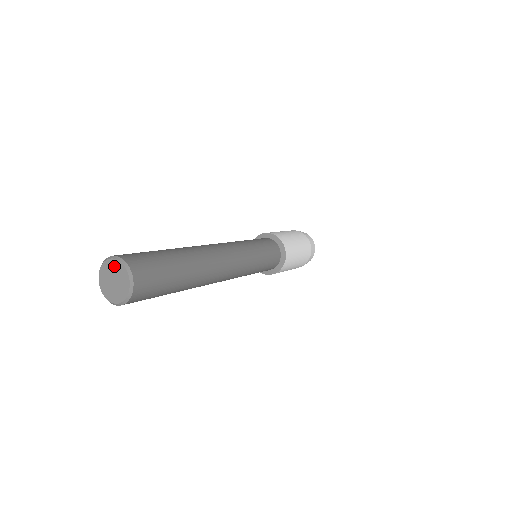
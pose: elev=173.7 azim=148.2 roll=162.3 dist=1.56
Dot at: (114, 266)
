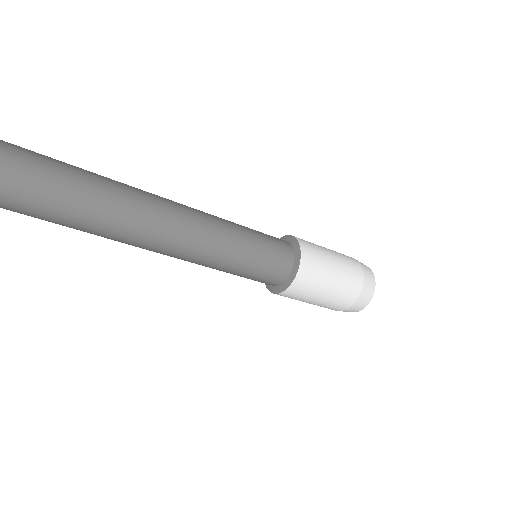
Dot at: out of frame
